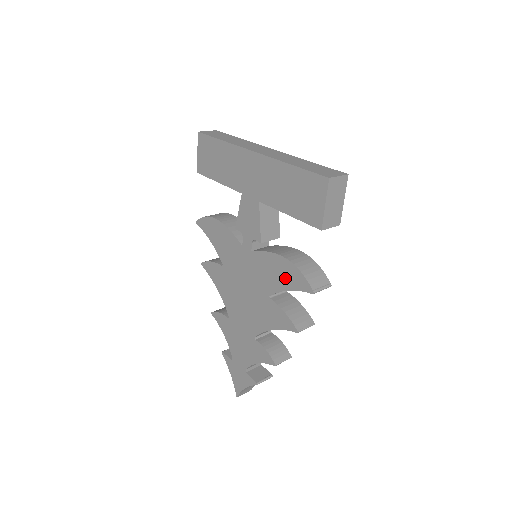
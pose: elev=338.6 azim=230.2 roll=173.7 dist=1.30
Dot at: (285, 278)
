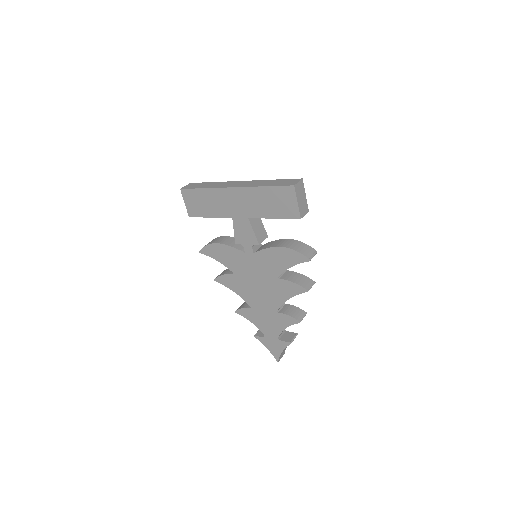
Dot at: (286, 260)
